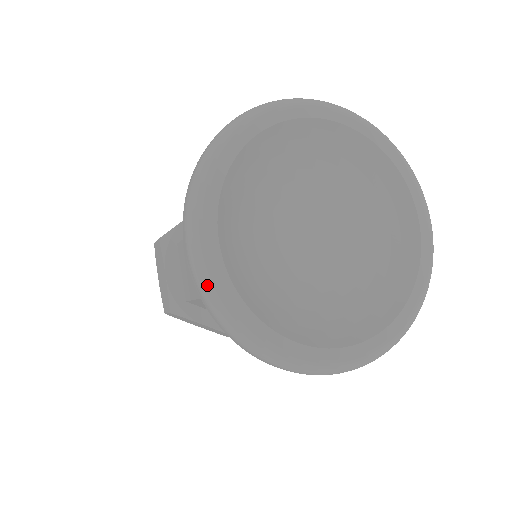
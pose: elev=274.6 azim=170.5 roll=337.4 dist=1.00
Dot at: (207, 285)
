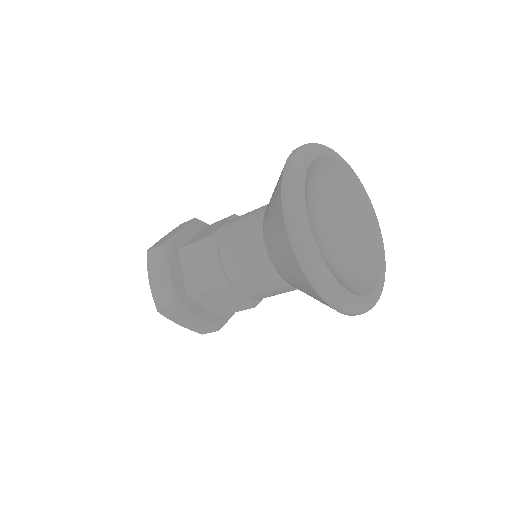
Dot at: (356, 309)
